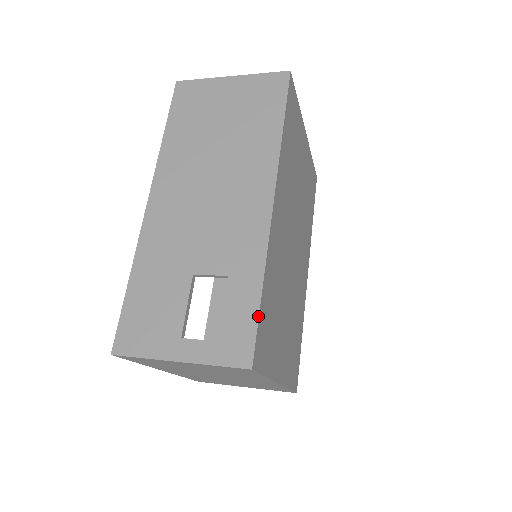
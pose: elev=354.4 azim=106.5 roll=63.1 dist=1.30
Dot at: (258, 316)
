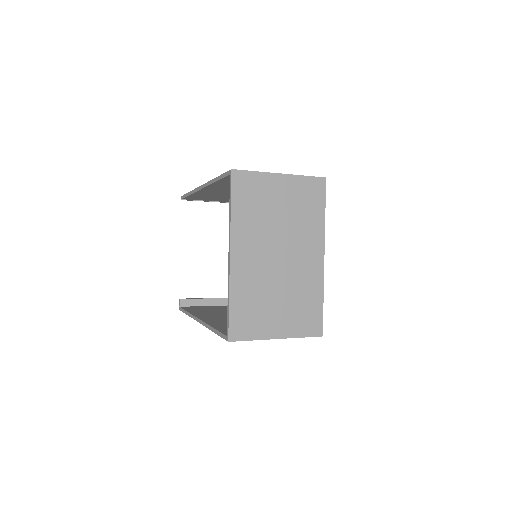
Dot at: occluded
